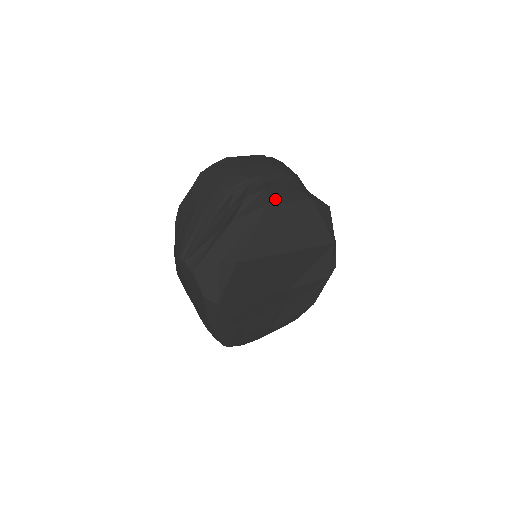
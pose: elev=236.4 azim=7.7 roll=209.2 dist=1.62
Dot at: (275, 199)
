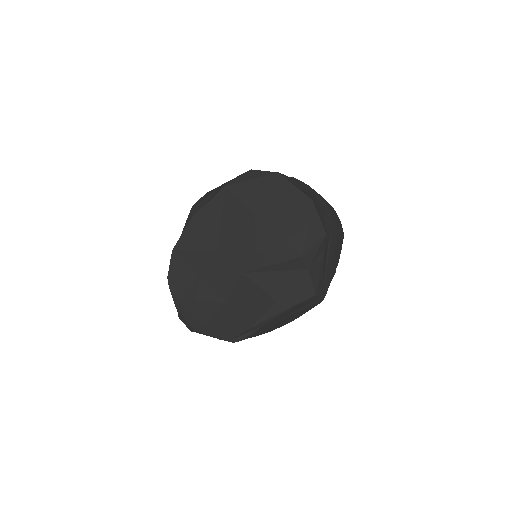
Dot at: (289, 179)
